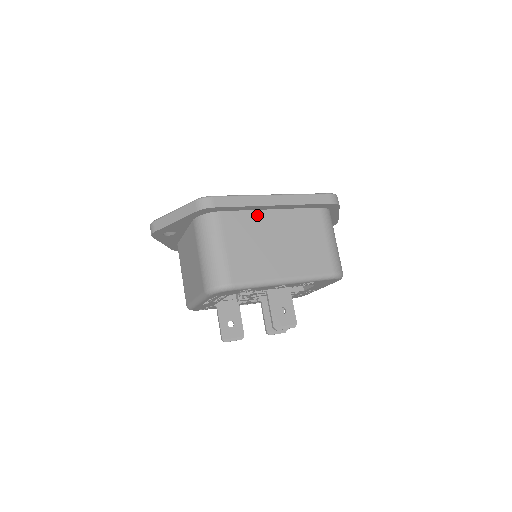
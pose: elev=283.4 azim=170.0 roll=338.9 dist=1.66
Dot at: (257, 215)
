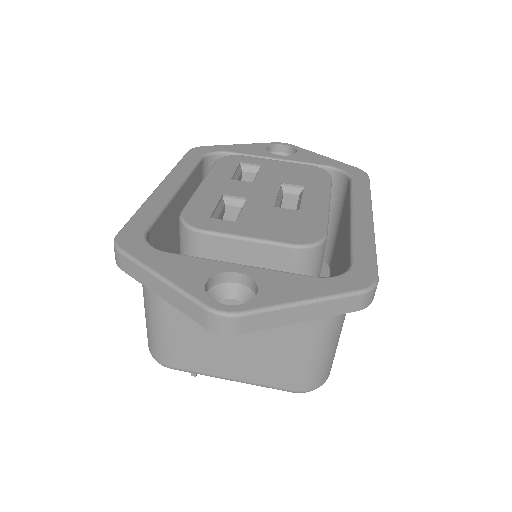
Dot at: occluded
